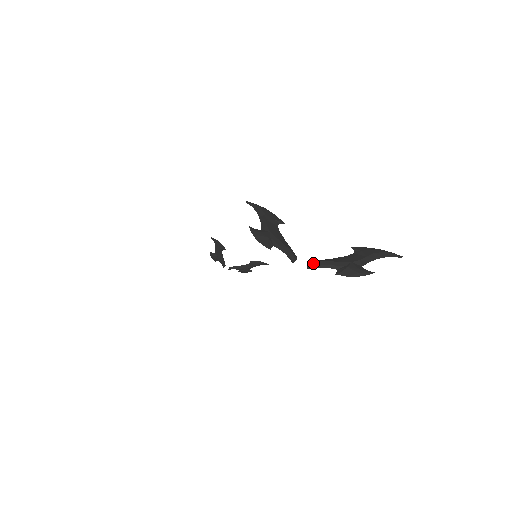
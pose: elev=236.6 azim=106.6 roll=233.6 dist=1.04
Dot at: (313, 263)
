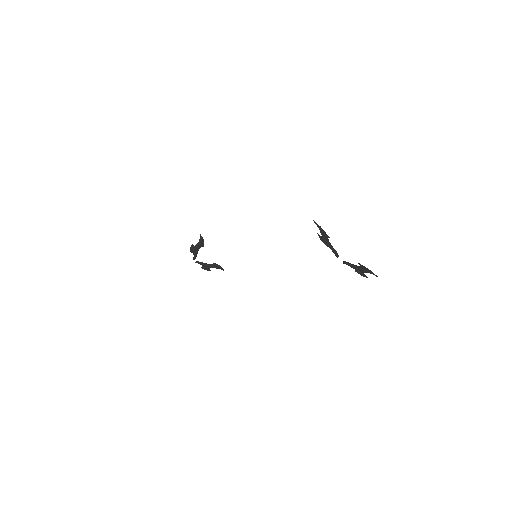
Dot at: (346, 262)
